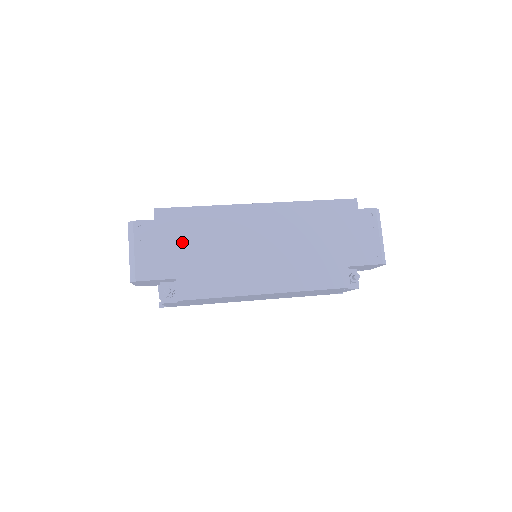
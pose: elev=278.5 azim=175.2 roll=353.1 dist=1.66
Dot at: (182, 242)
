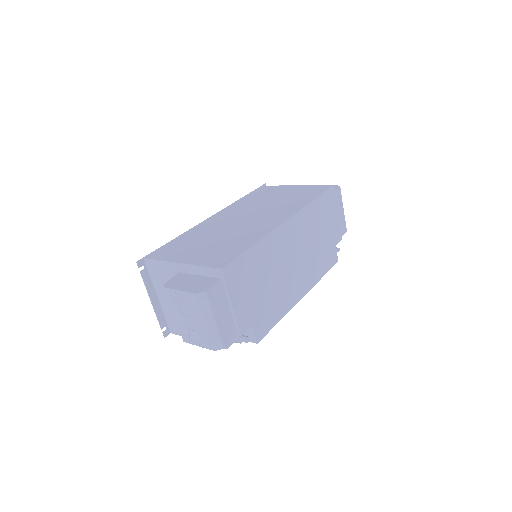
Dot at: (249, 289)
